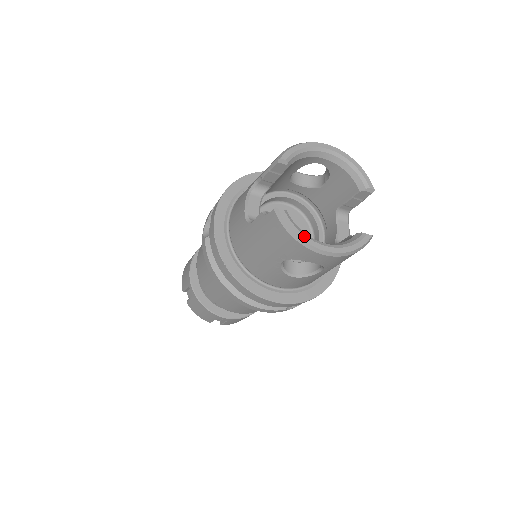
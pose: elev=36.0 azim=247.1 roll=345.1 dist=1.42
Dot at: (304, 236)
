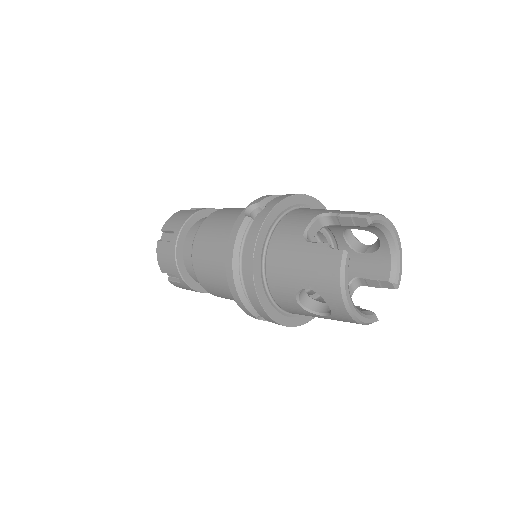
Dot at: (348, 287)
